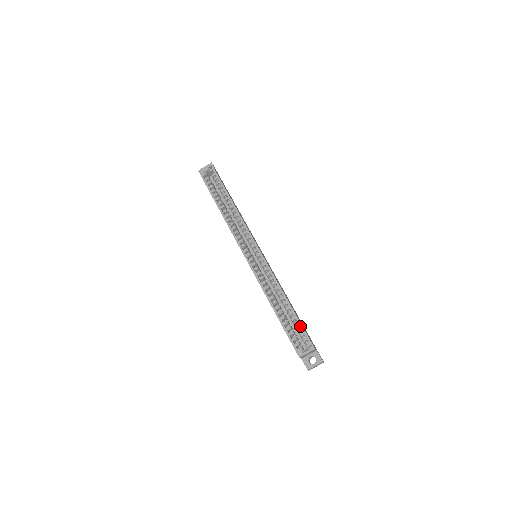
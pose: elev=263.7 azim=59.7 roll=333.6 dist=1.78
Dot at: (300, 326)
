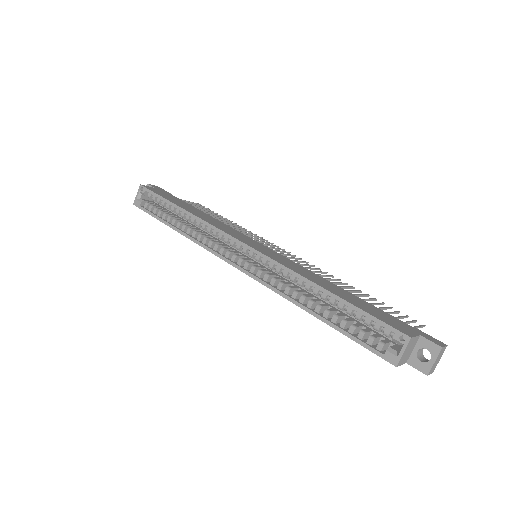
Dot at: (366, 316)
